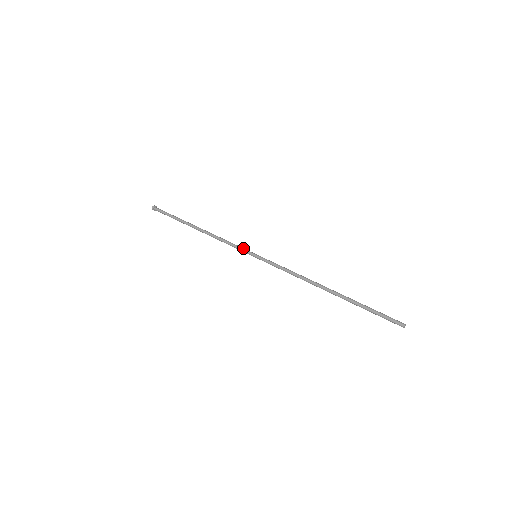
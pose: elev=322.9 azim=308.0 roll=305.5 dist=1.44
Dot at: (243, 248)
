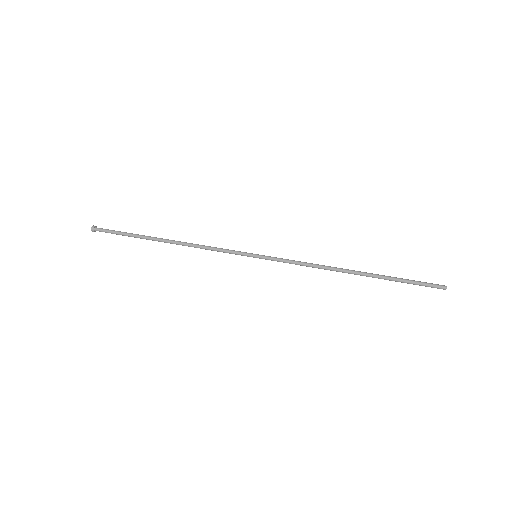
Dot at: (237, 251)
